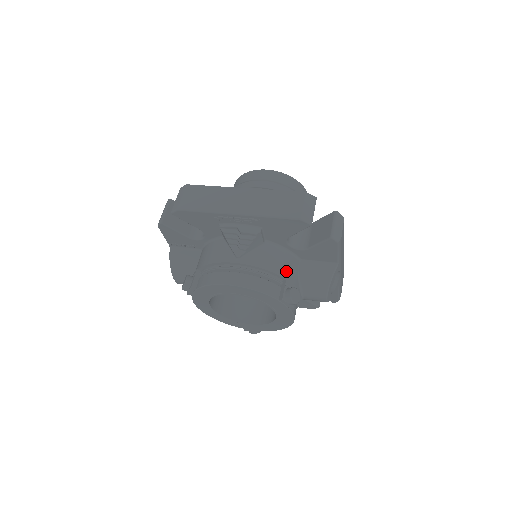
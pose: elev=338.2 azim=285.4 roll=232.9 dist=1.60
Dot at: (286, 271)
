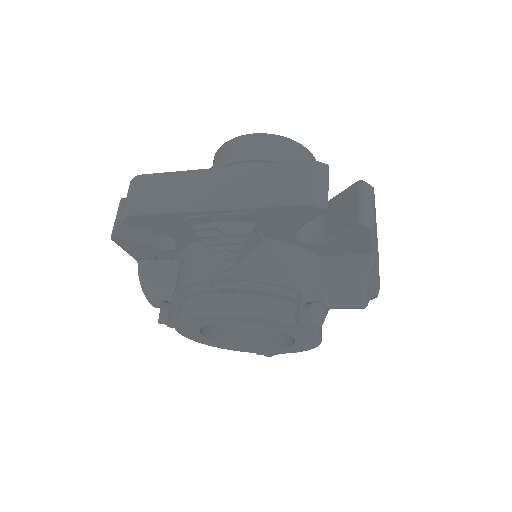
Dot at: (299, 278)
